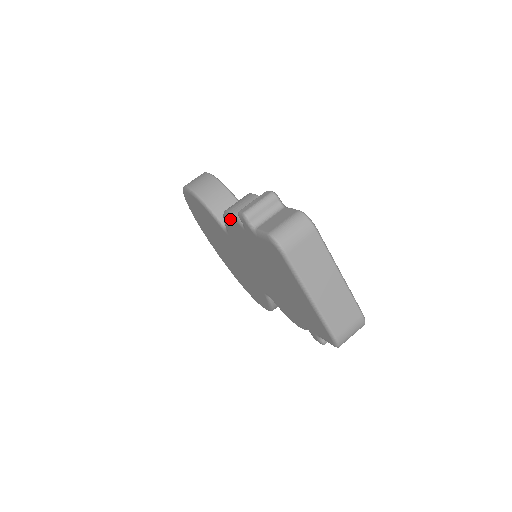
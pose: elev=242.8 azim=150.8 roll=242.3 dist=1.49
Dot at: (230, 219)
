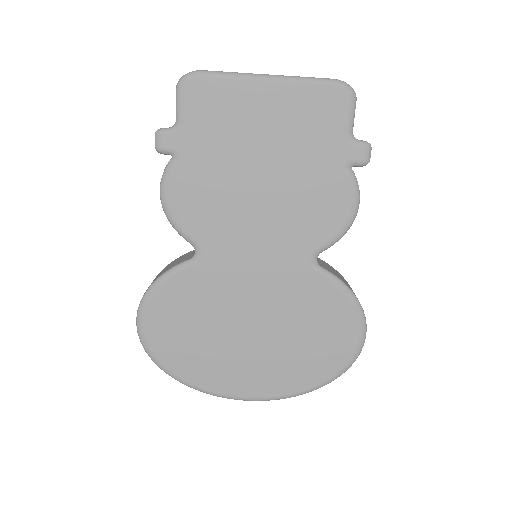
Dot at: (169, 191)
